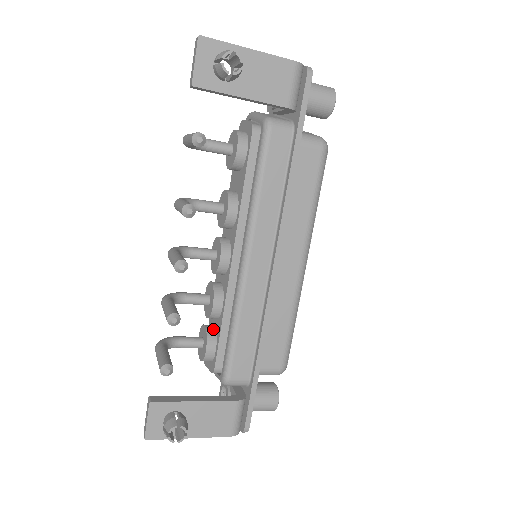
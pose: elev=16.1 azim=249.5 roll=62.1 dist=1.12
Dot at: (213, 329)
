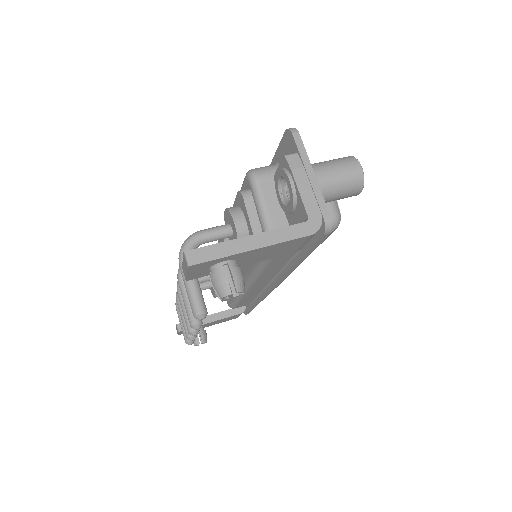
Dot at: occluded
